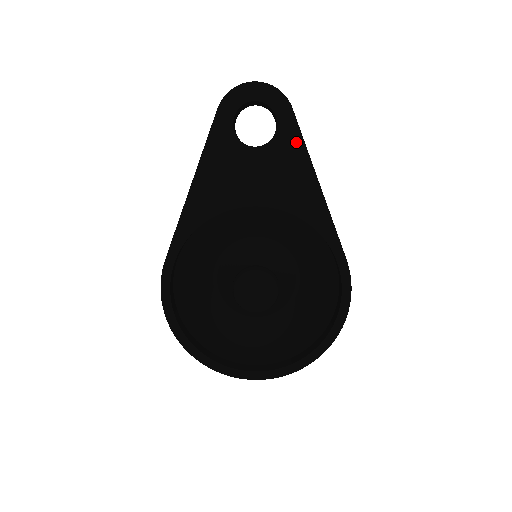
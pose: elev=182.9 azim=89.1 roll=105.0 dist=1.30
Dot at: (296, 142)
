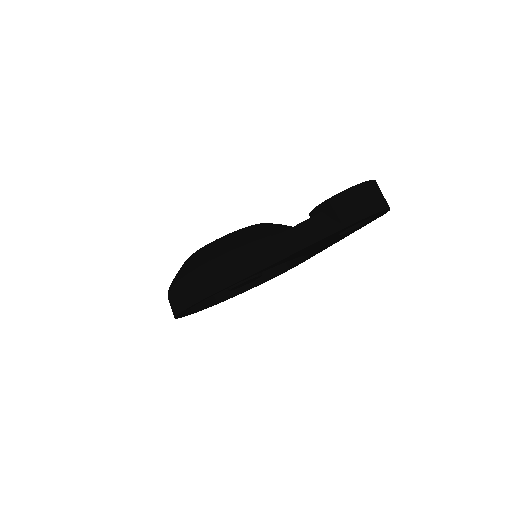
Dot at: (358, 229)
